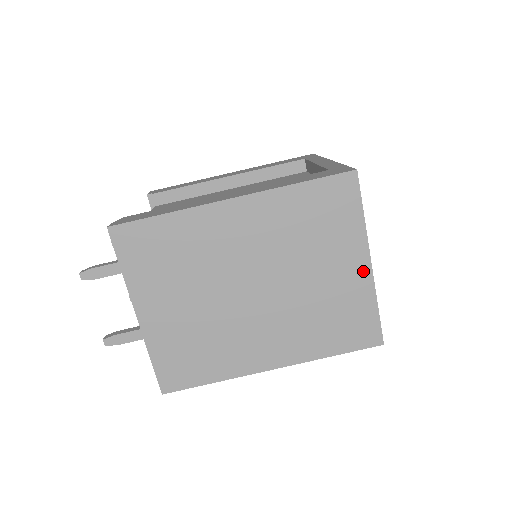
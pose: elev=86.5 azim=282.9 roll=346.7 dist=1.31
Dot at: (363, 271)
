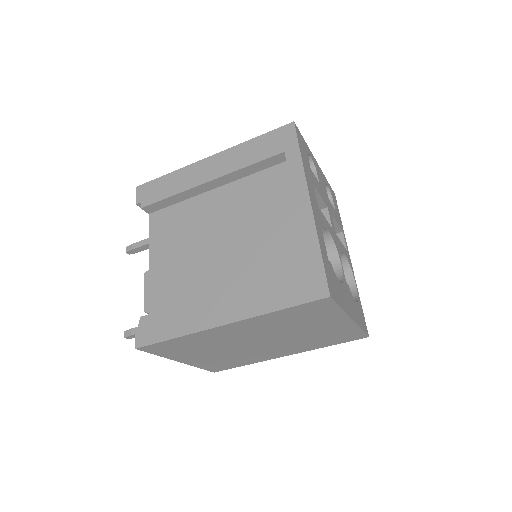
Dot at: (346, 323)
